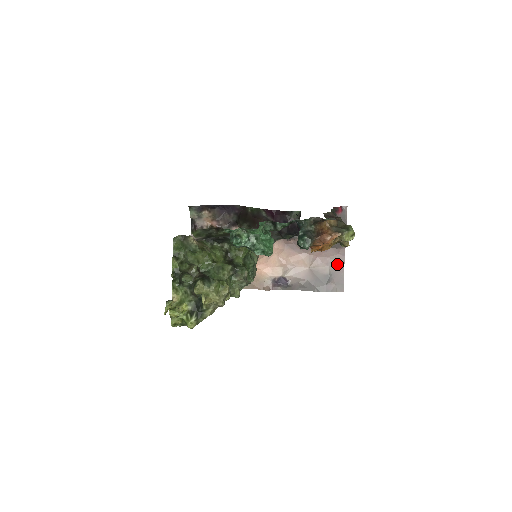
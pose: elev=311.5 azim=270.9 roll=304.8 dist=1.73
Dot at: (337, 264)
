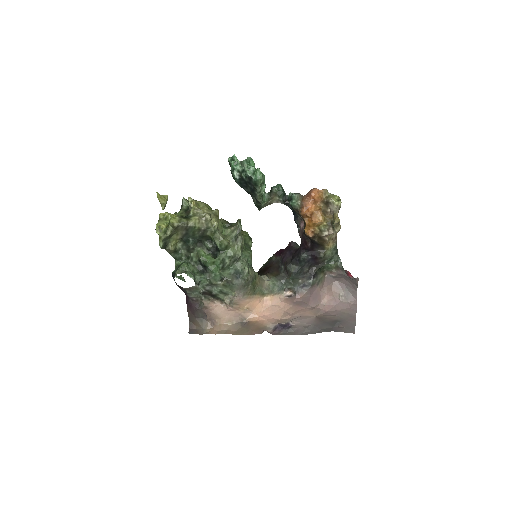
Dot at: (348, 315)
